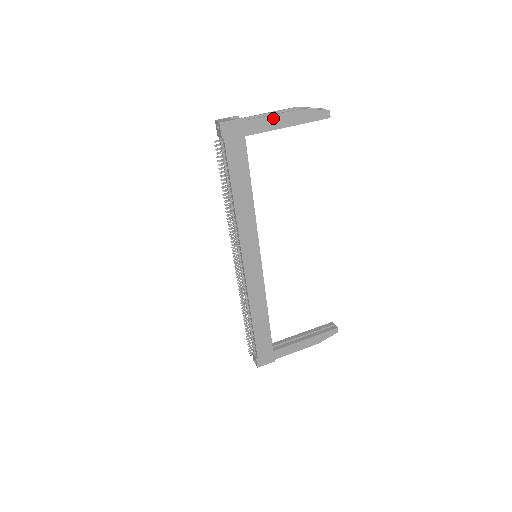
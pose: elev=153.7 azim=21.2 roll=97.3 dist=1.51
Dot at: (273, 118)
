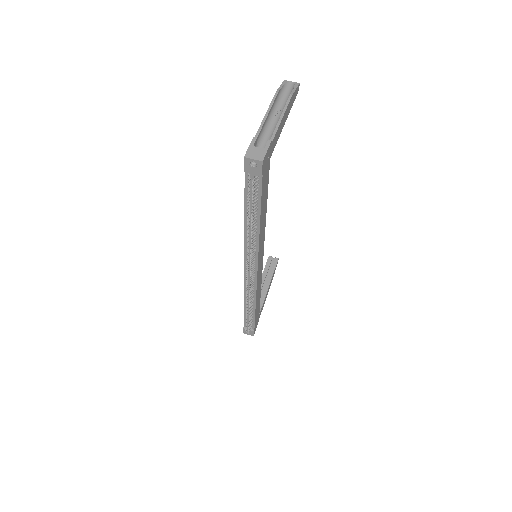
Dot at: (281, 122)
